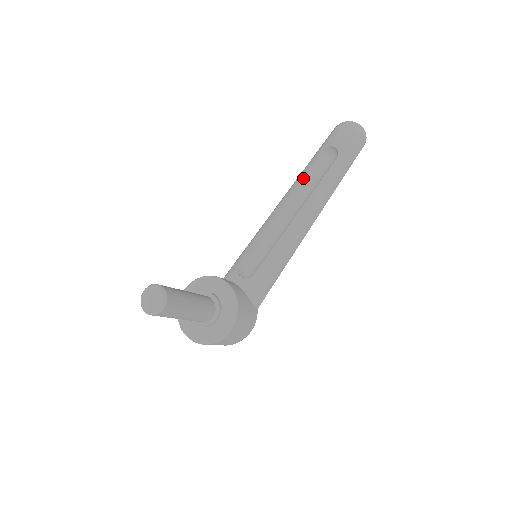
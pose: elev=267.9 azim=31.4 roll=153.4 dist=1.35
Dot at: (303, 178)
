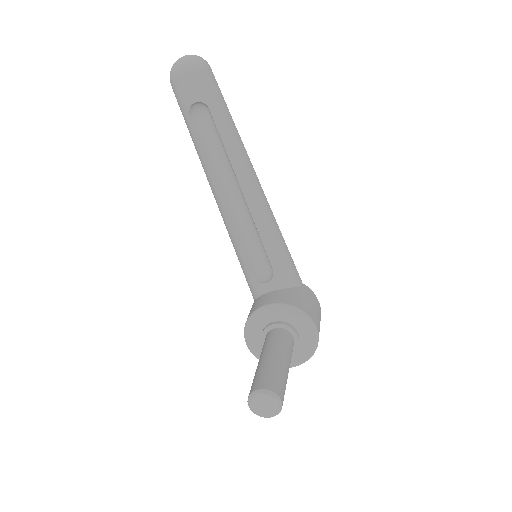
Dot at: (206, 157)
